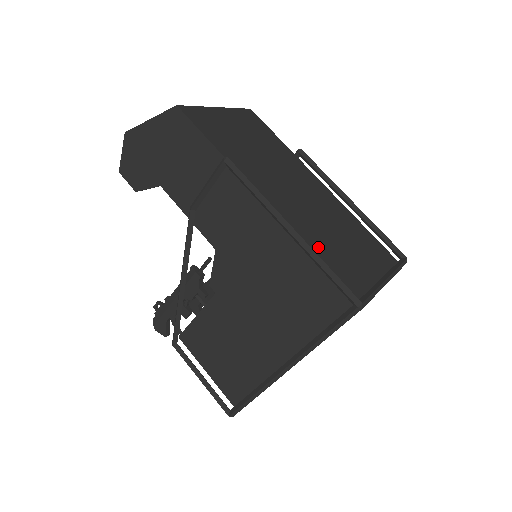
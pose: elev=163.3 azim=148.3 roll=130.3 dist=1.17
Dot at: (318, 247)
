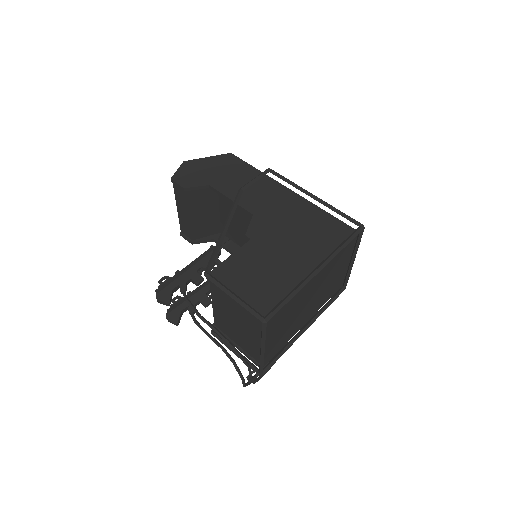
Dot at: occluded
